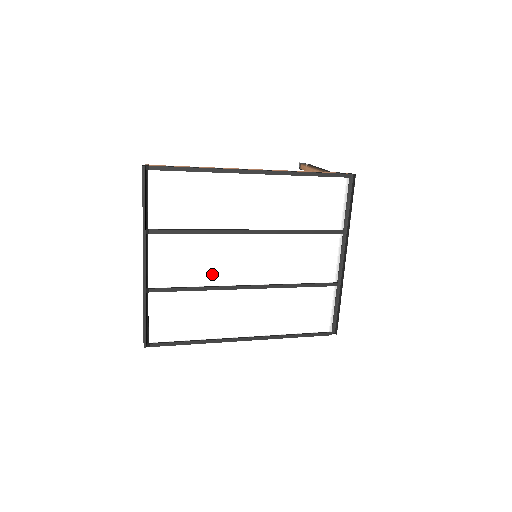
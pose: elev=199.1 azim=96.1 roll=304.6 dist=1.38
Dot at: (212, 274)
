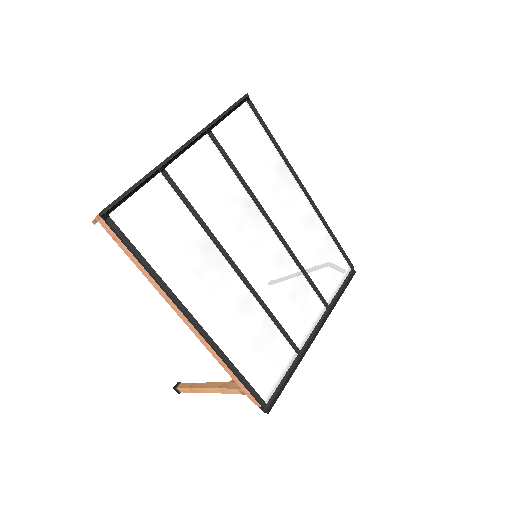
Dot at: (221, 224)
